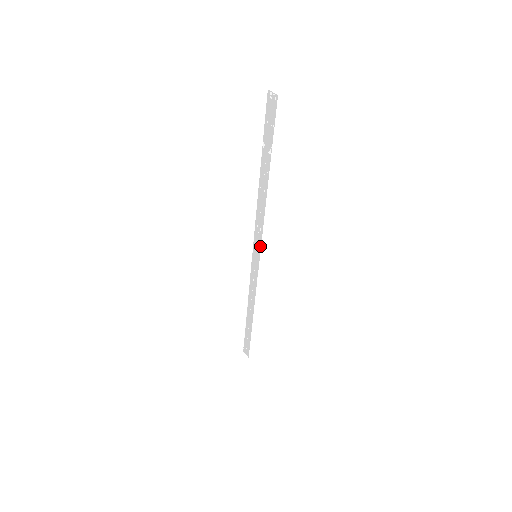
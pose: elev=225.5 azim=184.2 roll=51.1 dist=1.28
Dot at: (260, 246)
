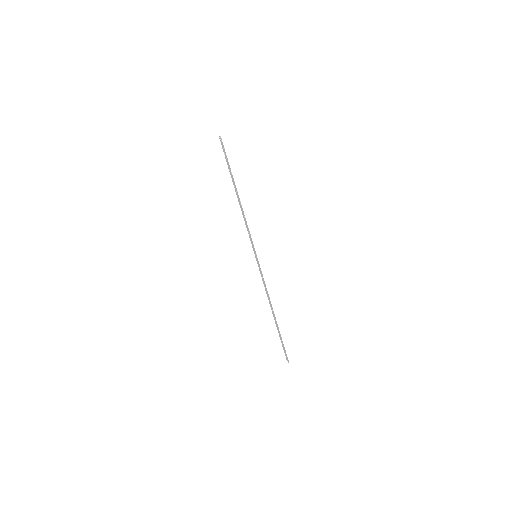
Dot at: (253, 245)
